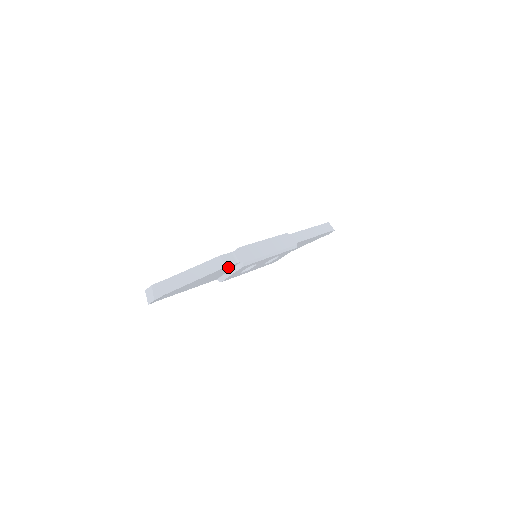
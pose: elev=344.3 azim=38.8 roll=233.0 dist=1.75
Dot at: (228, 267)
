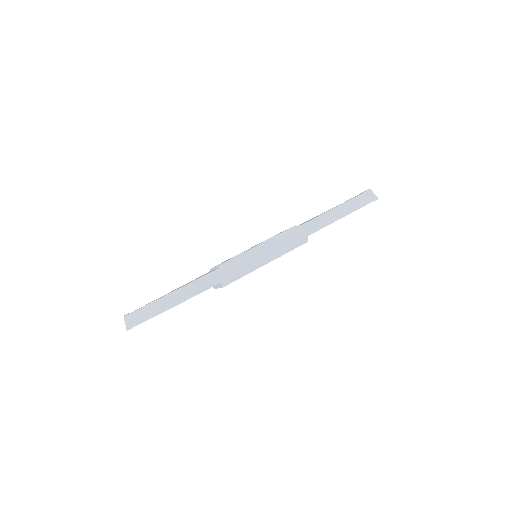
Dot at: occluded
